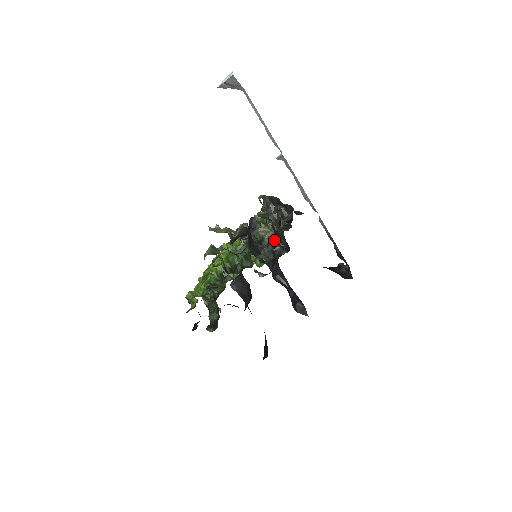
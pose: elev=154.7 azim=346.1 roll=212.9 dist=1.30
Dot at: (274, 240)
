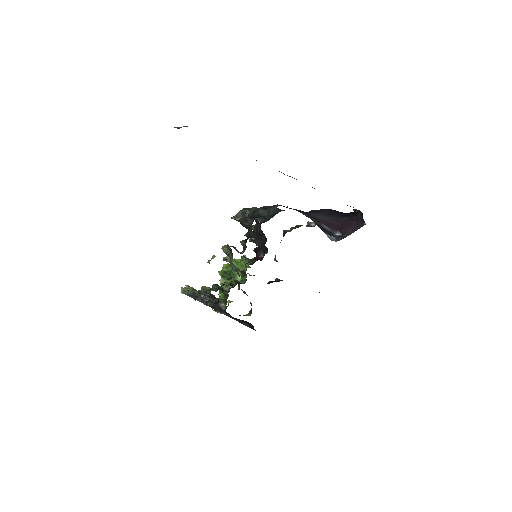
Dot at: occluded
